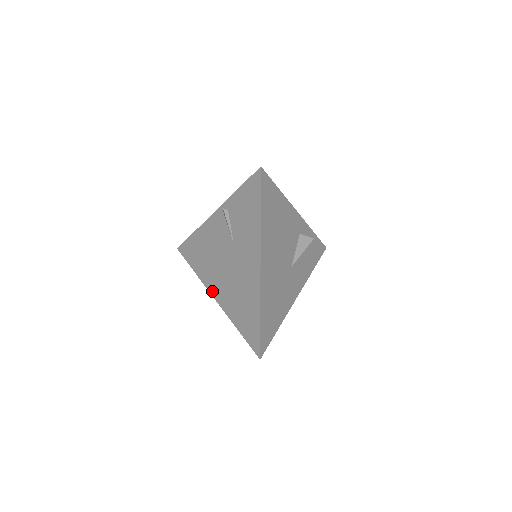
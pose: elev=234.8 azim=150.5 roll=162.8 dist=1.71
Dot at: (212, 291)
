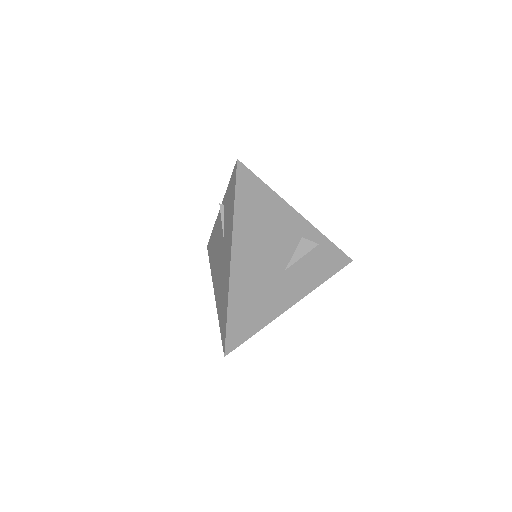
Dot at: (214, 286)
